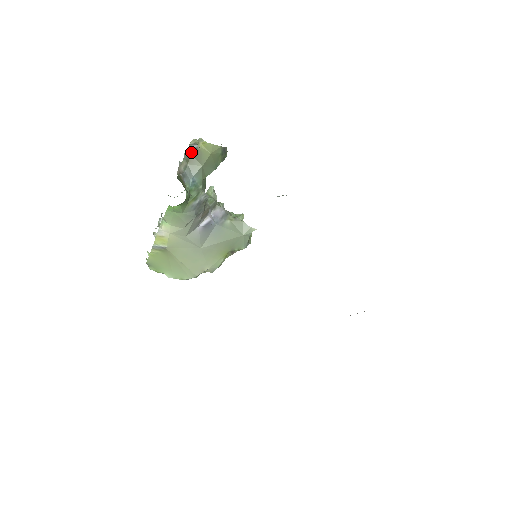
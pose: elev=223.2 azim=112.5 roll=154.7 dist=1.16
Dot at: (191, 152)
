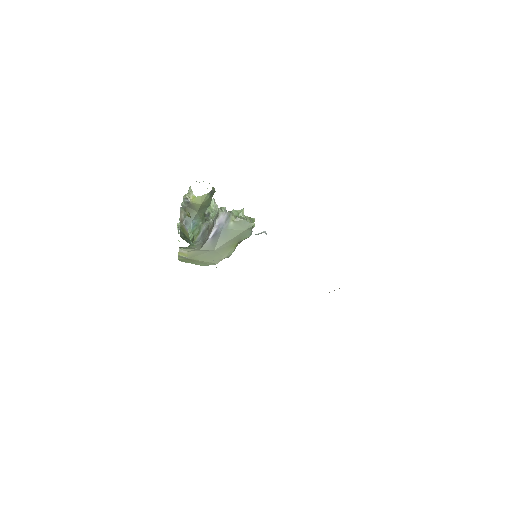
Dot at: (186, 204)
